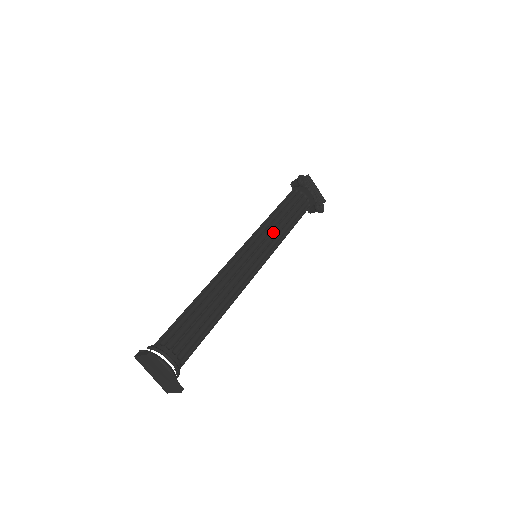
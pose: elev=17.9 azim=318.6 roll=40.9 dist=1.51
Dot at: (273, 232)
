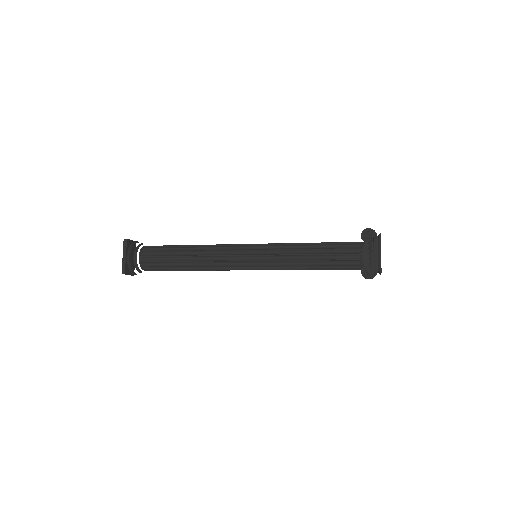
Dot at: (287, 251)
